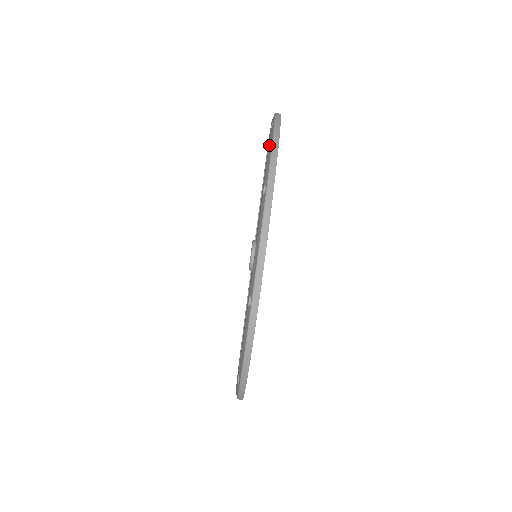
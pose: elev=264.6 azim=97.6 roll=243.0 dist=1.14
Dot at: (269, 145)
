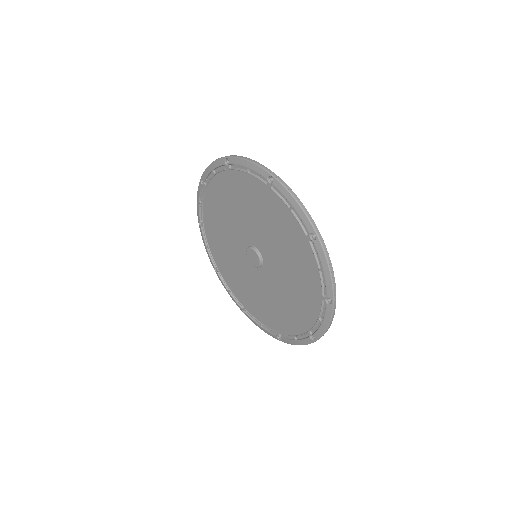
Dot at: (198, 204)
